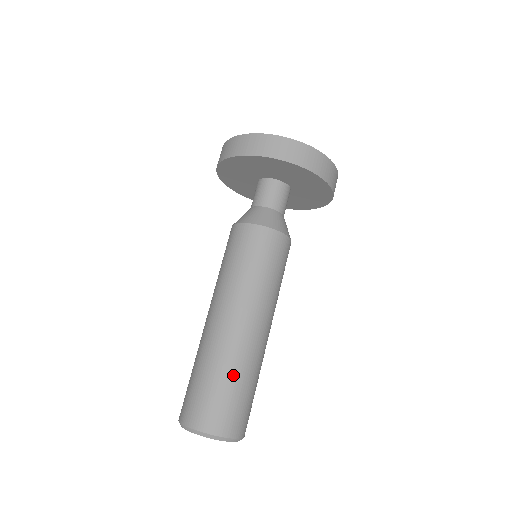
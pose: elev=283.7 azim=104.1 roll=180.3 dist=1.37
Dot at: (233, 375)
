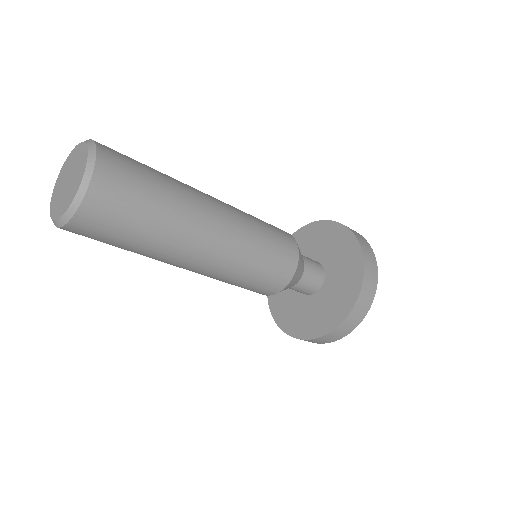
Dot at: (167, 184)
